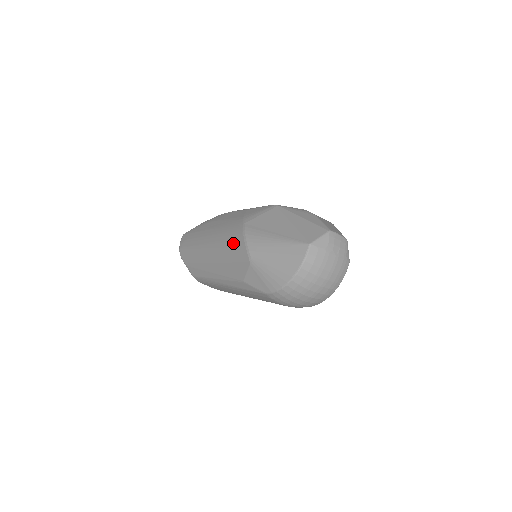
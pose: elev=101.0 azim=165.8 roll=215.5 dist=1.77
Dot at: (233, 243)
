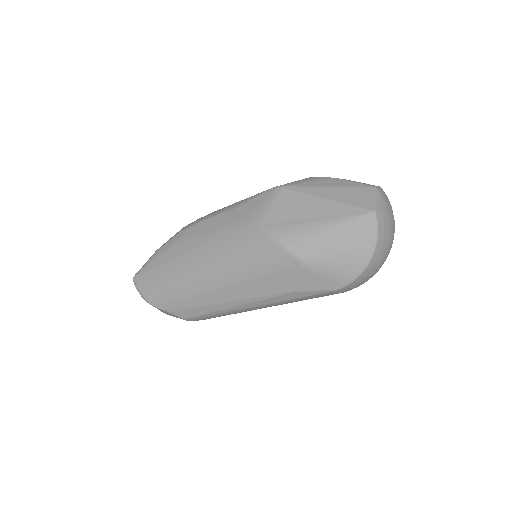
Dot at: (258, 255)
